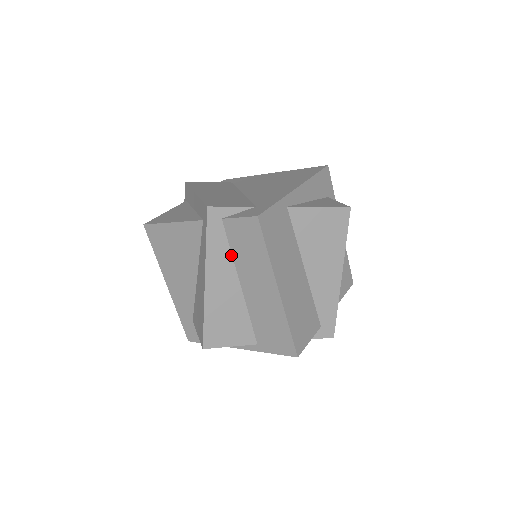
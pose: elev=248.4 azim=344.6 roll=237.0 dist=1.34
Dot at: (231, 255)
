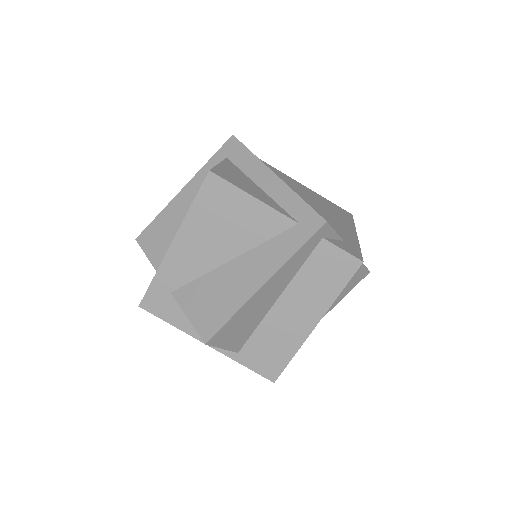
Dot at: (297, 271)
